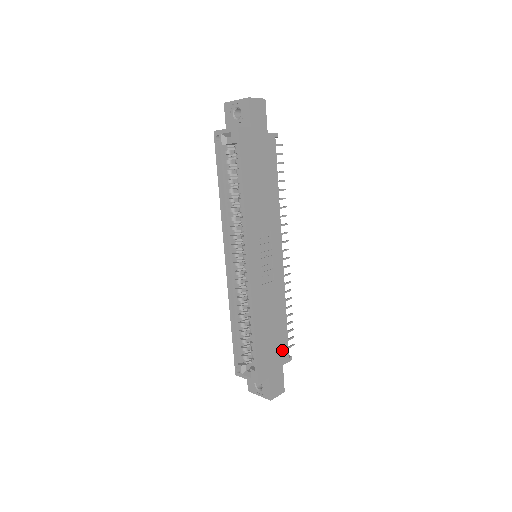
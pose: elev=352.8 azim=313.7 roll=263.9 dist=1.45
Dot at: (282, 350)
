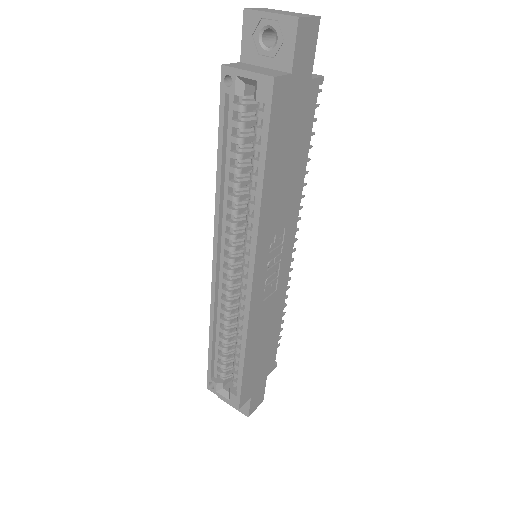
Dot at: (269, 362)
